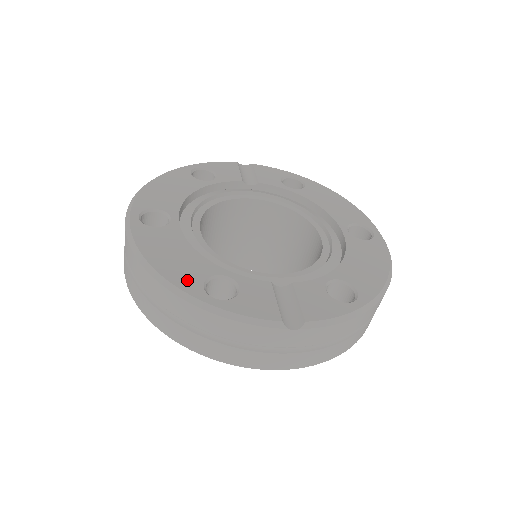
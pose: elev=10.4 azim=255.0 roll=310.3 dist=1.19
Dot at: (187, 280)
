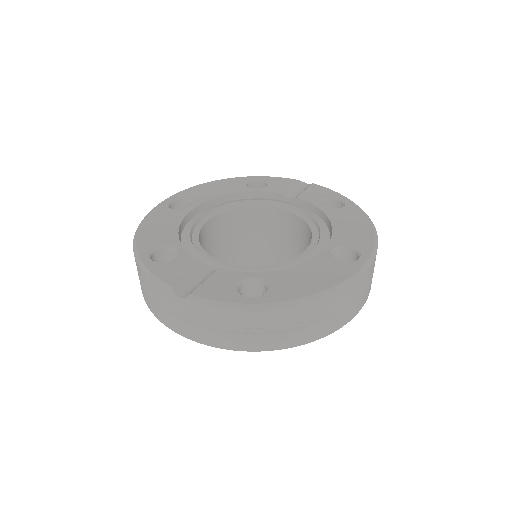
Dot at: (148, 243)
